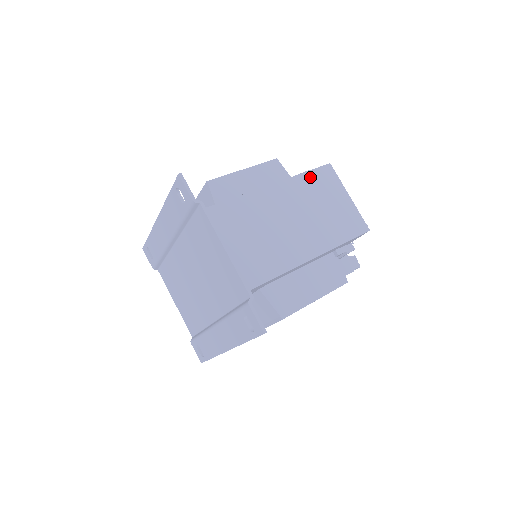
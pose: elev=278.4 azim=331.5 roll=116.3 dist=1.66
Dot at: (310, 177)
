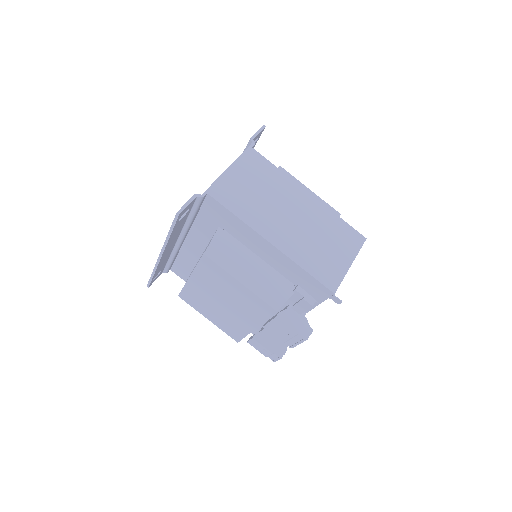
Dot at: (339, 223)
